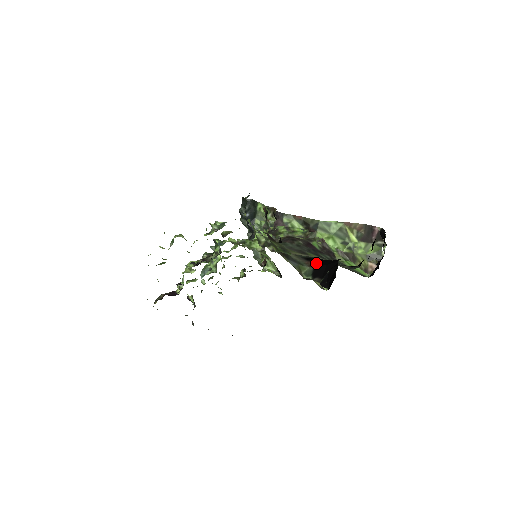
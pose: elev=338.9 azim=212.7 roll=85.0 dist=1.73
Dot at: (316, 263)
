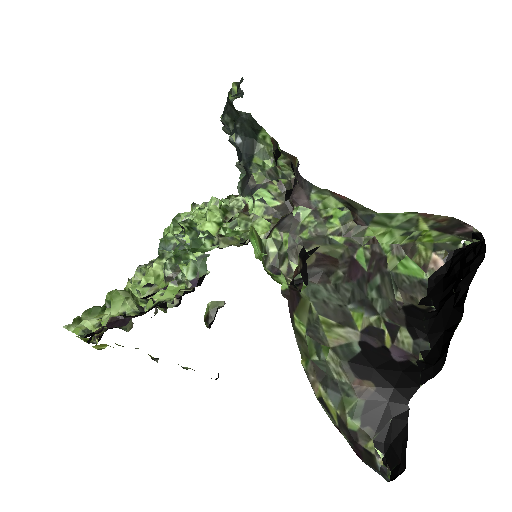
Dot at: (370, 389)
